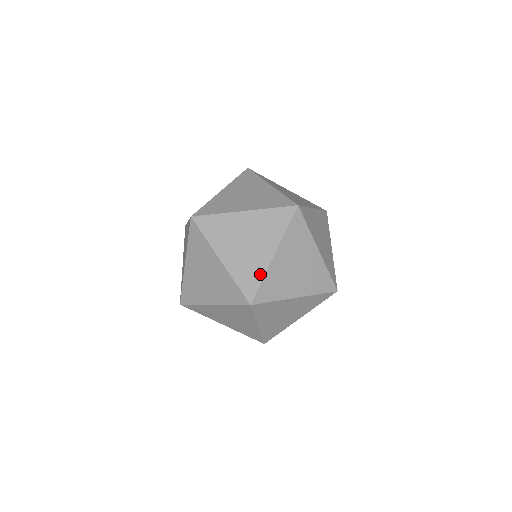
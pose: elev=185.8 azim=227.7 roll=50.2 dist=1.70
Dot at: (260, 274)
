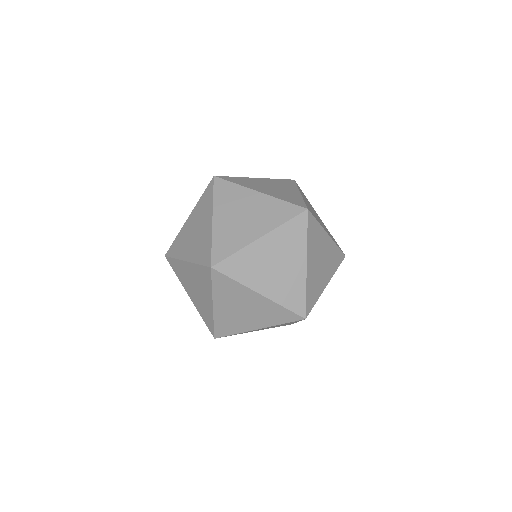
Dot at: (211, 318)
